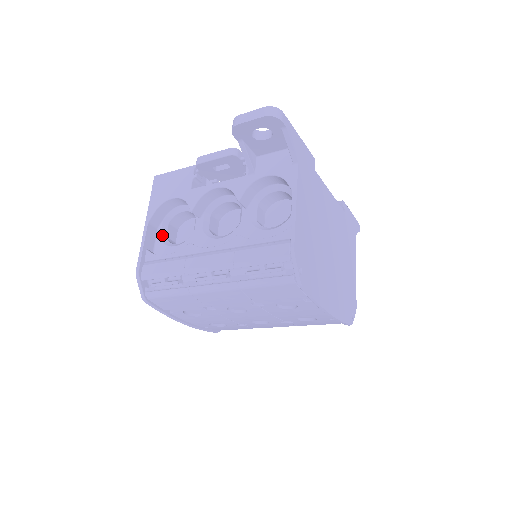
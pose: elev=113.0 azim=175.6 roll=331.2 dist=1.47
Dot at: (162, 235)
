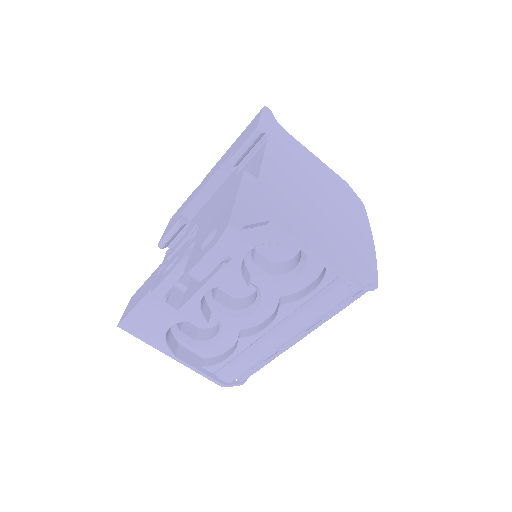
Dot at: (191, 344)
